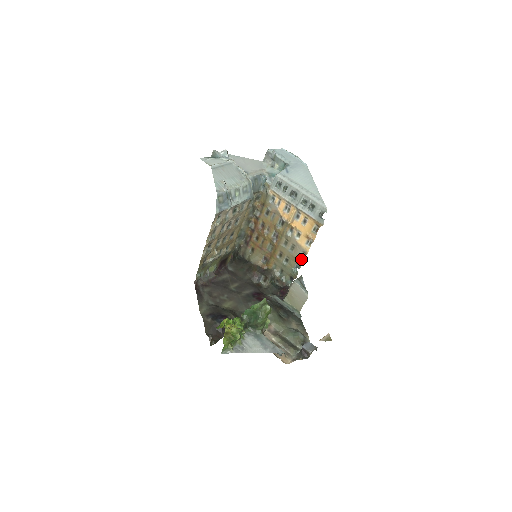
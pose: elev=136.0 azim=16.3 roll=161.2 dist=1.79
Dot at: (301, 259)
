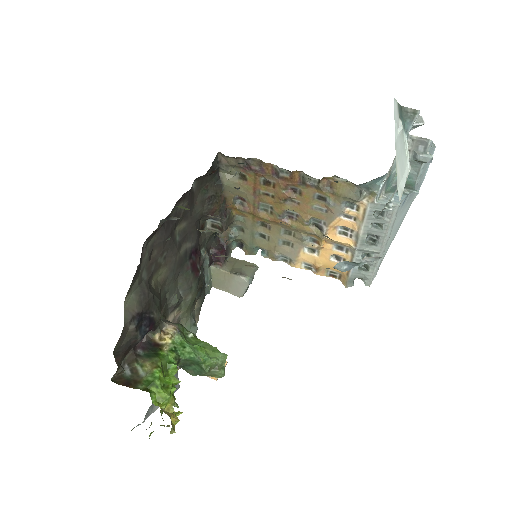
Dot at: (278, 258)
